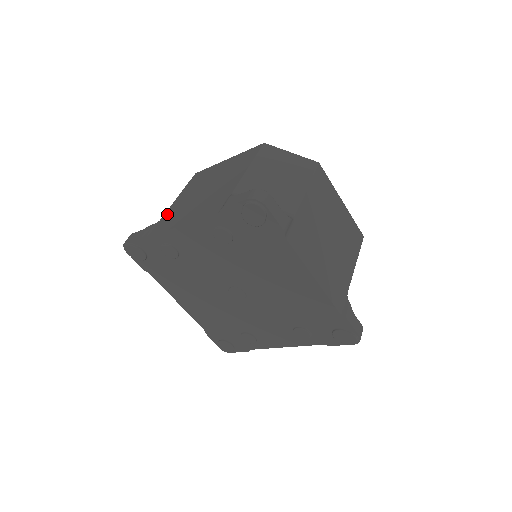
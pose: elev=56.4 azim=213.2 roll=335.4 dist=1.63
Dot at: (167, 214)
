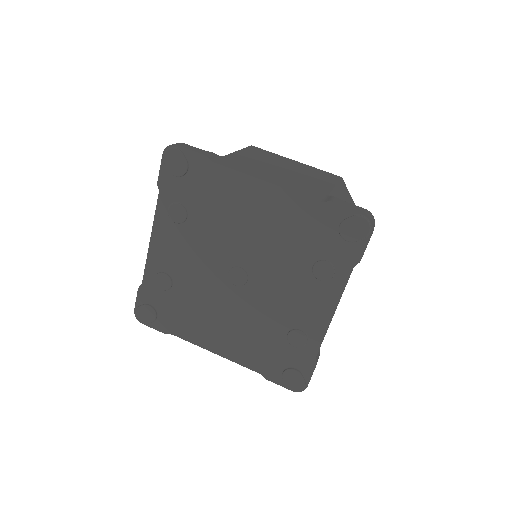
Dot at: occluded
